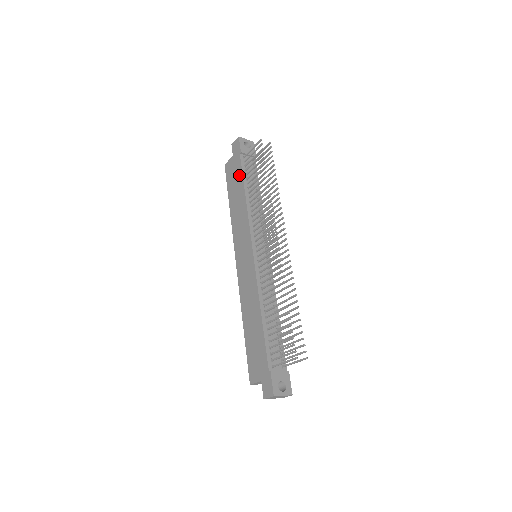
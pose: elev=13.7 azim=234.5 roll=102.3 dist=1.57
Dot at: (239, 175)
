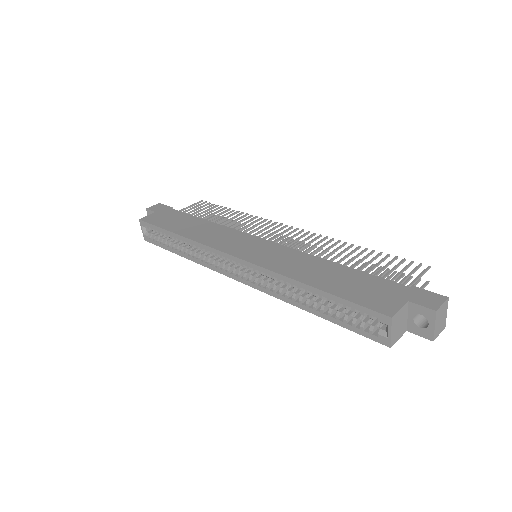
Dot at: (182, 215)
